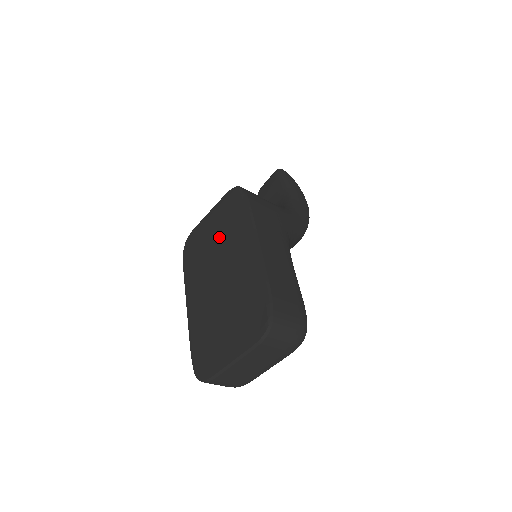
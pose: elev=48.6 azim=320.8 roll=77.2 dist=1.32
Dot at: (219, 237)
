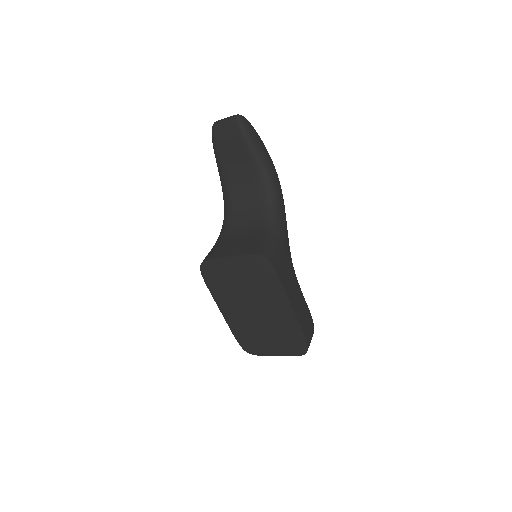
Dot at: (249, 286)
